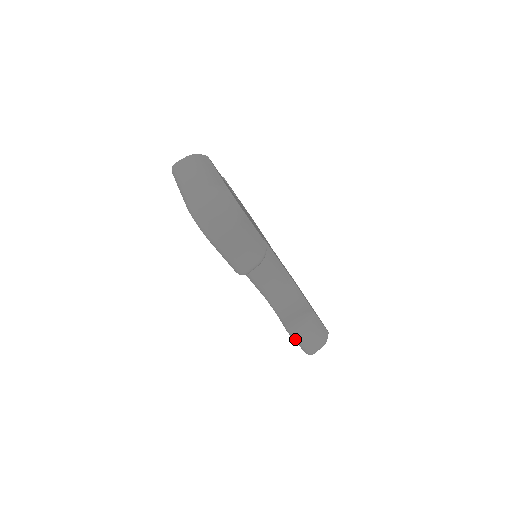
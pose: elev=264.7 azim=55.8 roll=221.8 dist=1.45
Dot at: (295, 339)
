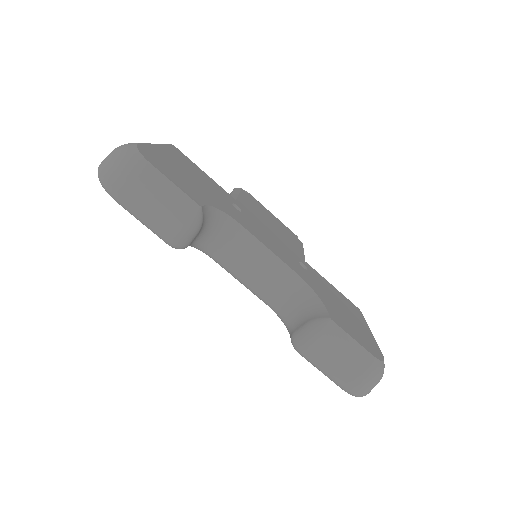
Dot at: (308, 360)
